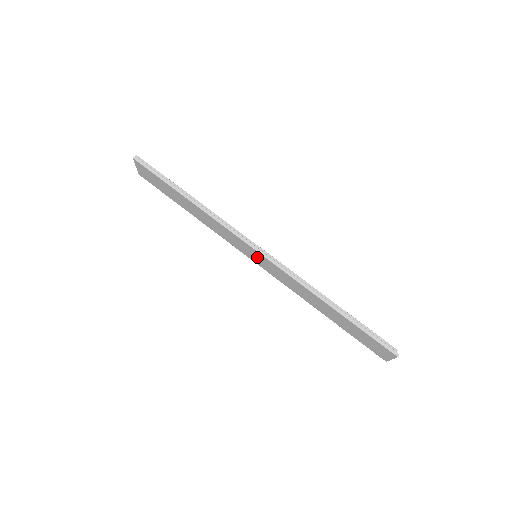
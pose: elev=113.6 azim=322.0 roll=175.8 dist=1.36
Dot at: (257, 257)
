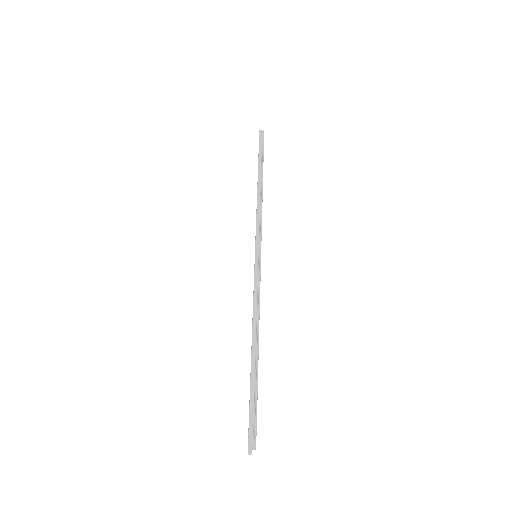
Dot at: occluded
